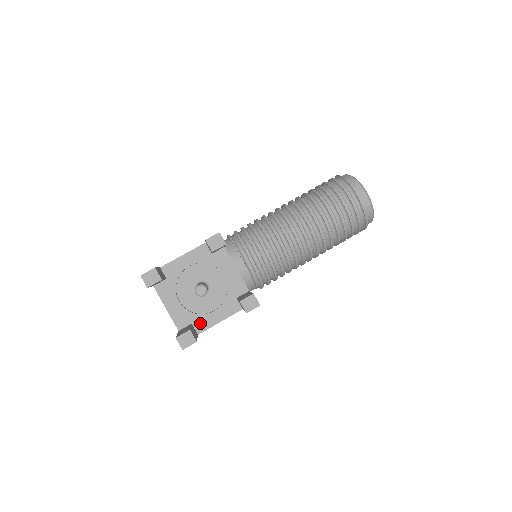
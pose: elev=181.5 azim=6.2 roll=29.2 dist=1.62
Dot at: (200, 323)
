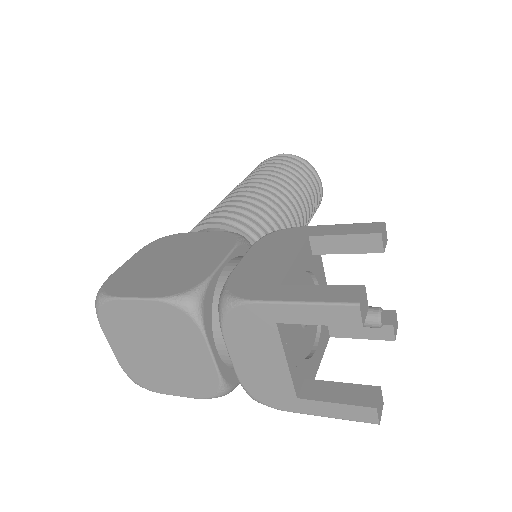
Dot at: (309, 374)
